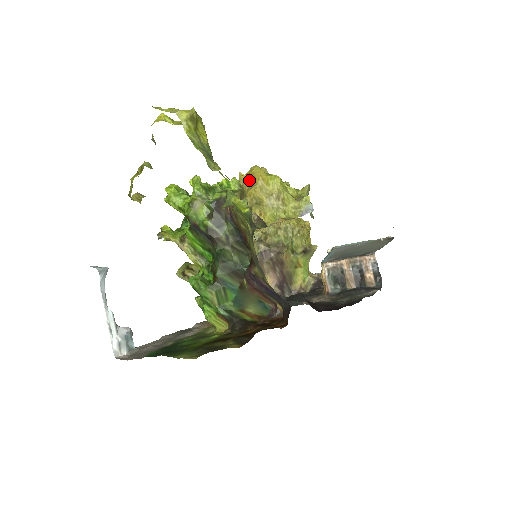
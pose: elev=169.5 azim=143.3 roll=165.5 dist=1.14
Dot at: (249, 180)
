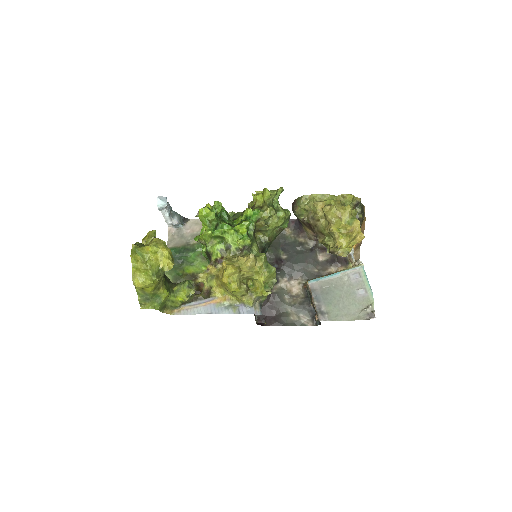
Dot at: (223, 270)
